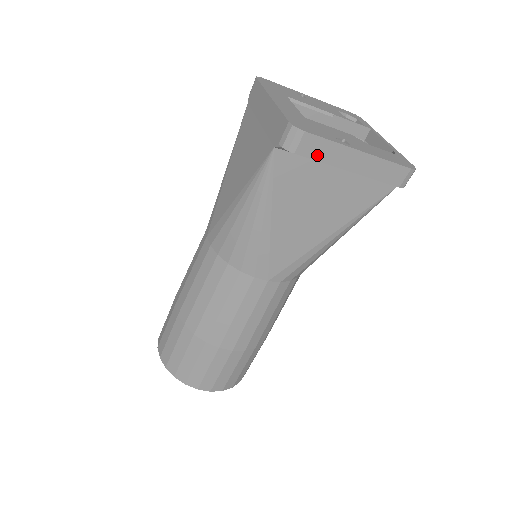
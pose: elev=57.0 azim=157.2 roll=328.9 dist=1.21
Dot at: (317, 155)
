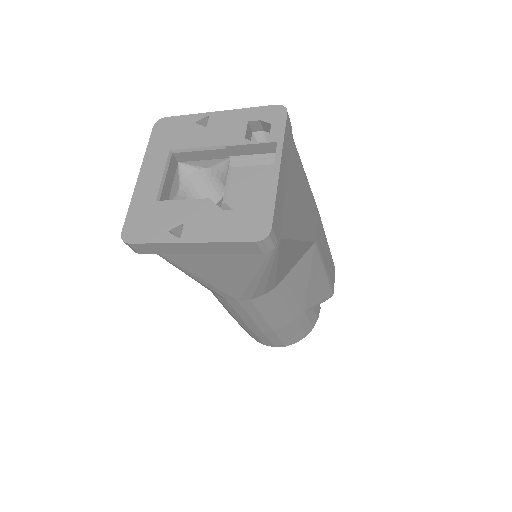
Dot at: (158, 251)
